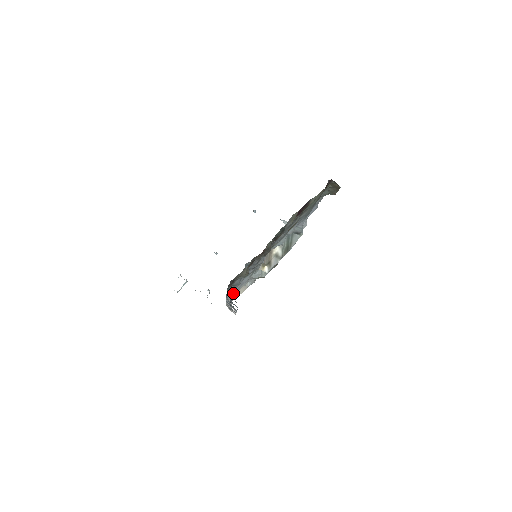
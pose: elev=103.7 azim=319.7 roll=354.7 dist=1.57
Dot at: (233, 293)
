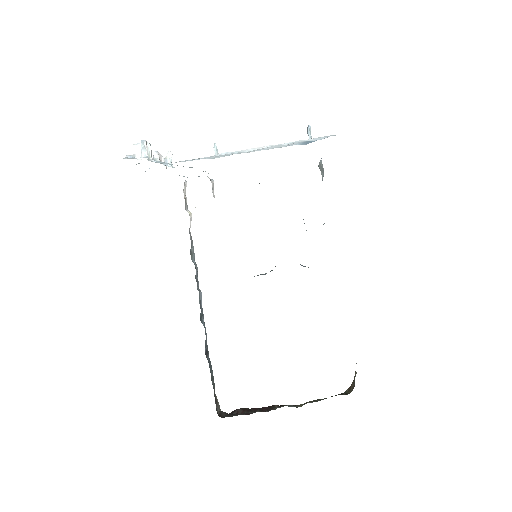
Dot at: occluded
